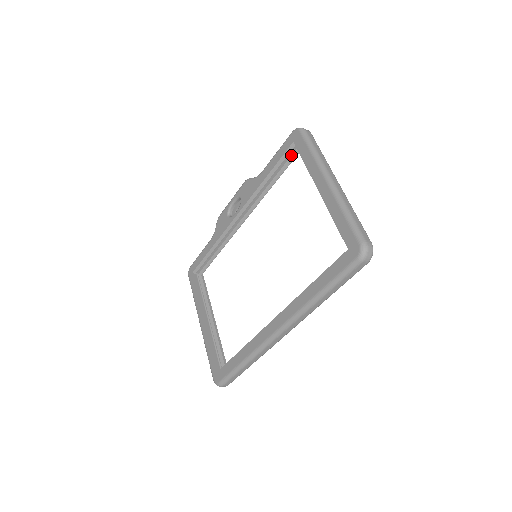
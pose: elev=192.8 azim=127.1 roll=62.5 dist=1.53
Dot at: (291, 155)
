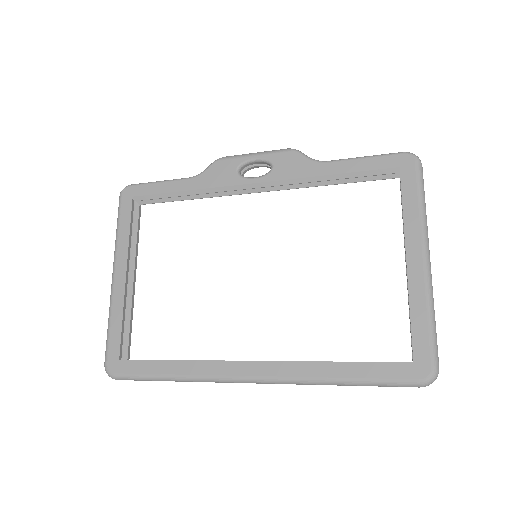
Dot at: occluded
